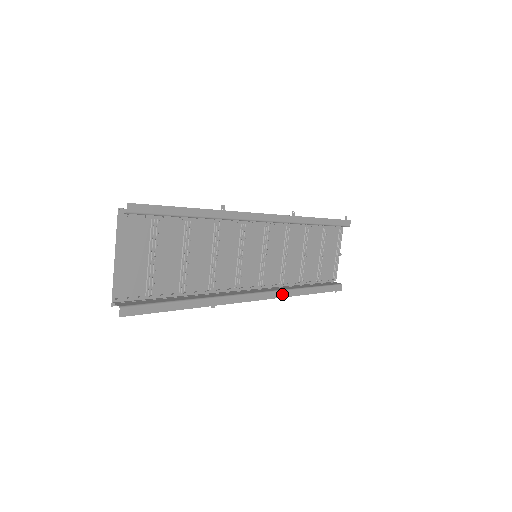
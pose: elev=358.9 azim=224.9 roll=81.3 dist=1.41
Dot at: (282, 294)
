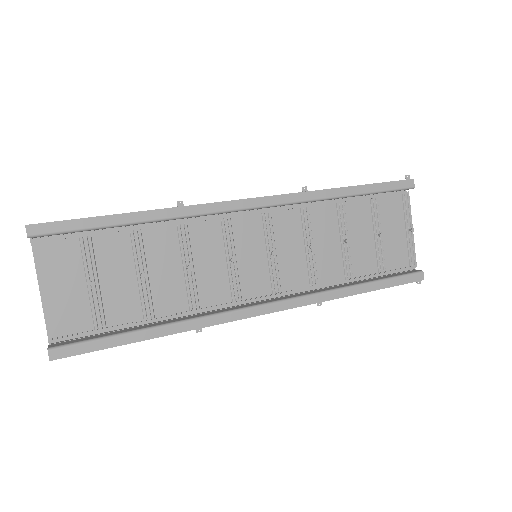
Dot at: (309, 300)
